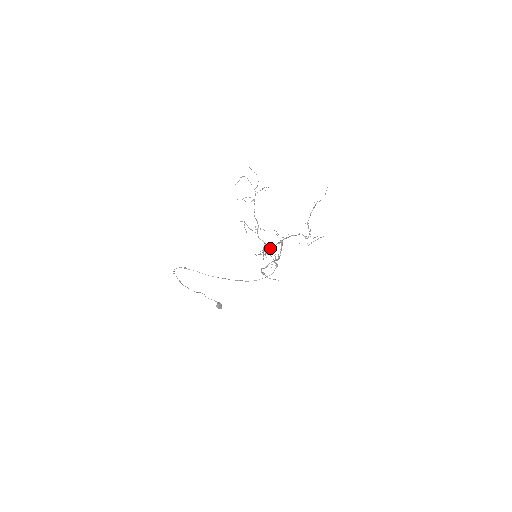
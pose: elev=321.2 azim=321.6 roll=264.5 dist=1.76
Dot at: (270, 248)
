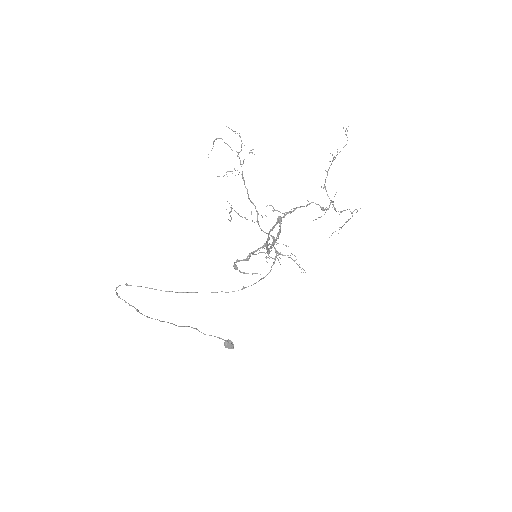
Dot at: occluded
